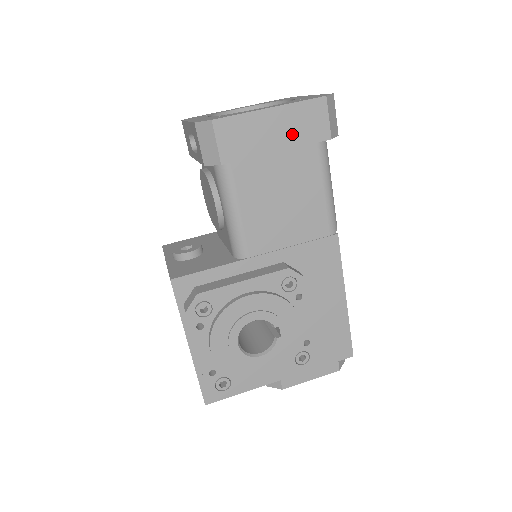
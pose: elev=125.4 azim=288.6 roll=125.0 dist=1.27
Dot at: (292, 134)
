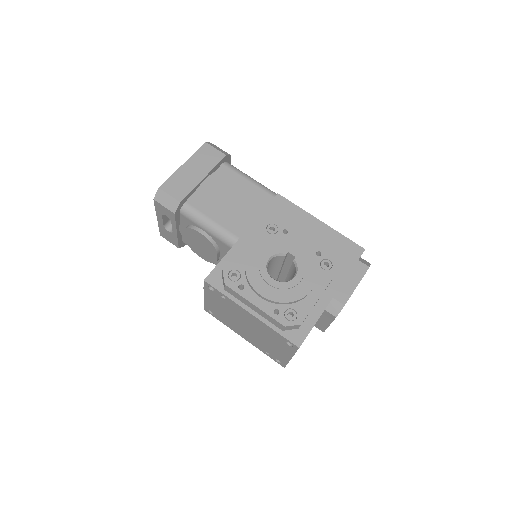
Dot at: (204, 167)
